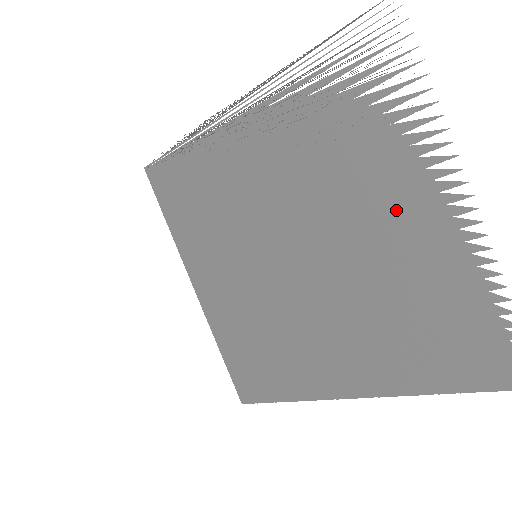
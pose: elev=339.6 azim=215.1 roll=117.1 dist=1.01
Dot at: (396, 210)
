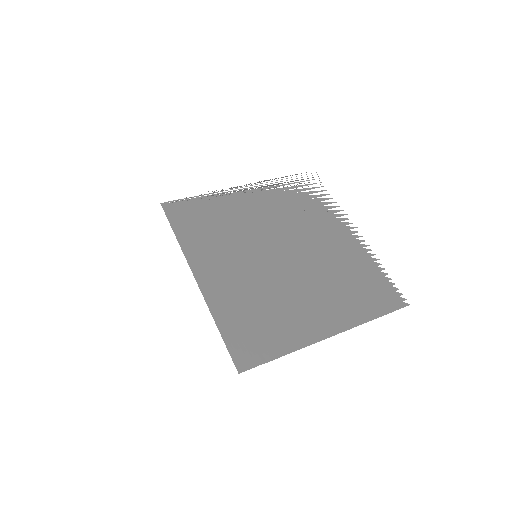
Dot at: occluded
